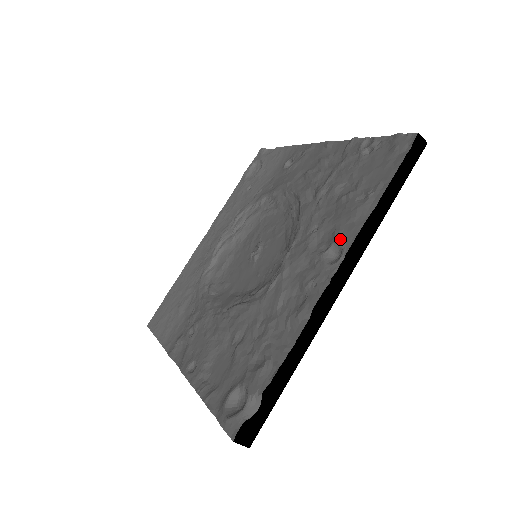
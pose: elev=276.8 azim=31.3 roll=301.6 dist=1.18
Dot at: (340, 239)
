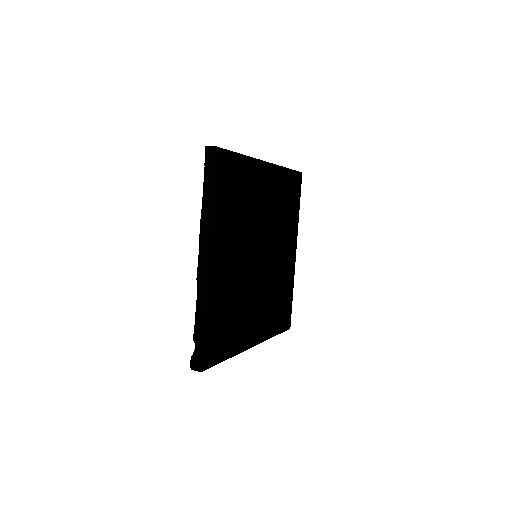
Dot at: occluded
